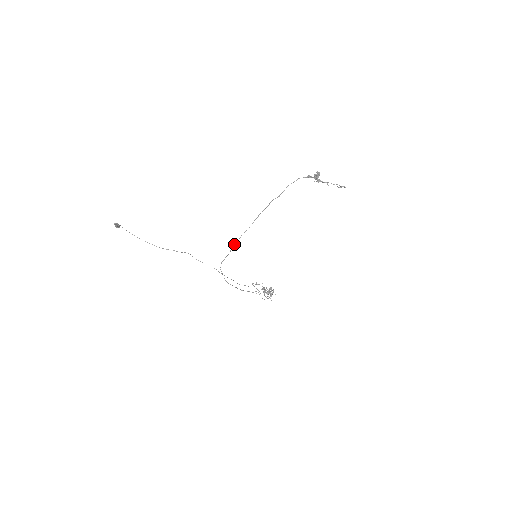
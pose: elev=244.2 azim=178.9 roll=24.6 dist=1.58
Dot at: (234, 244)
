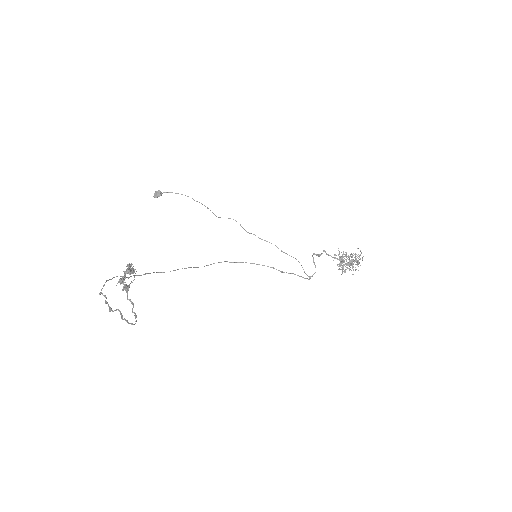
Dot at: (189, 267)
